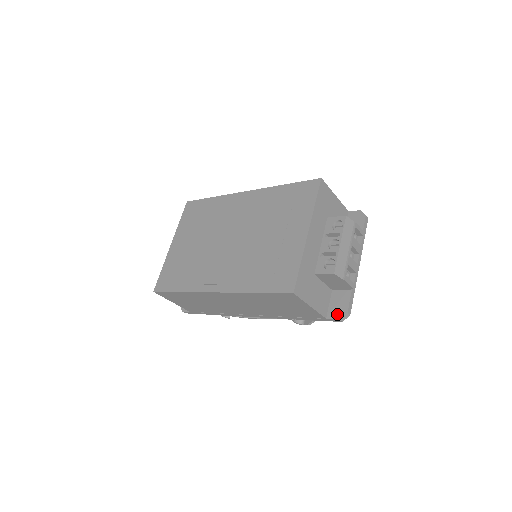
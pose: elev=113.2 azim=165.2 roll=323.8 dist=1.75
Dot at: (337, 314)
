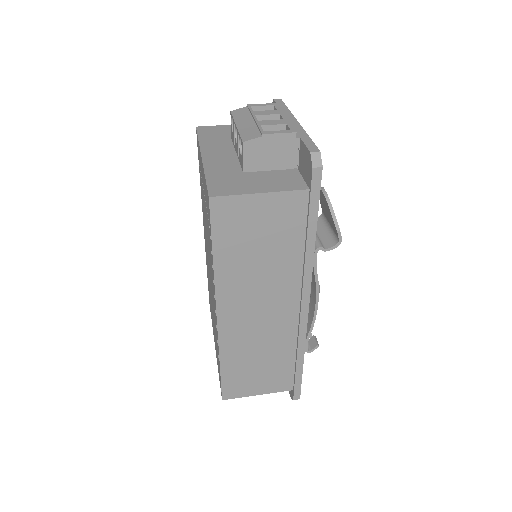
Dot at: (309, 170)
